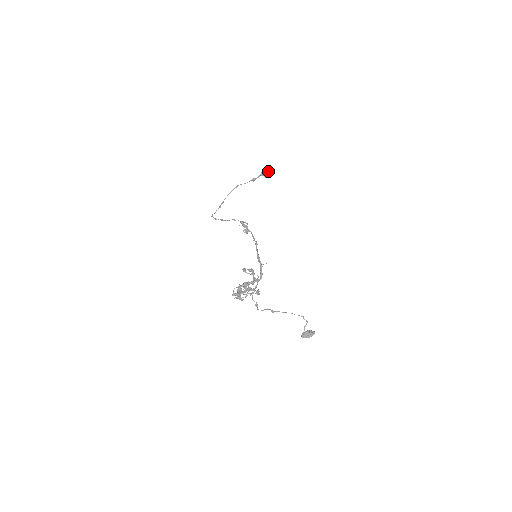
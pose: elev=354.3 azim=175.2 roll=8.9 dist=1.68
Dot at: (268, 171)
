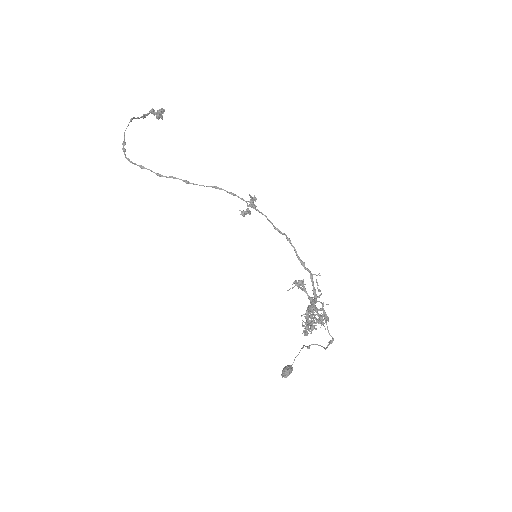
Dot at: (163, 110)
